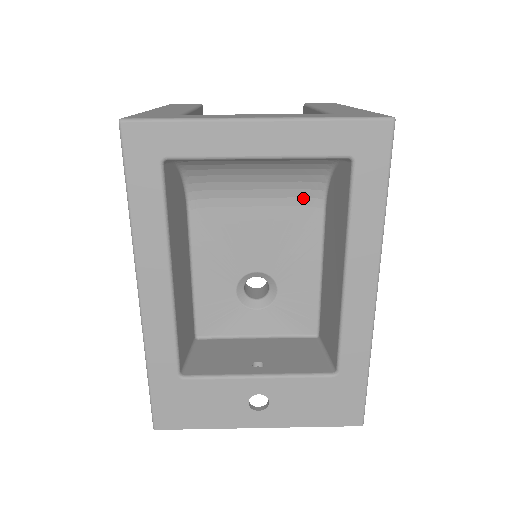
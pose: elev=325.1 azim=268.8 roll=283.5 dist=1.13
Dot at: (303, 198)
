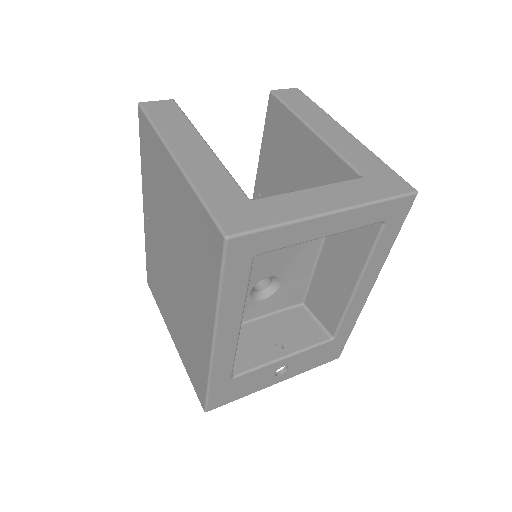
Dot at: occluded
